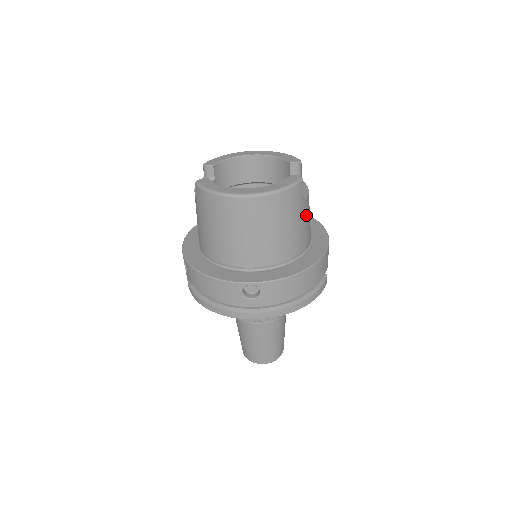
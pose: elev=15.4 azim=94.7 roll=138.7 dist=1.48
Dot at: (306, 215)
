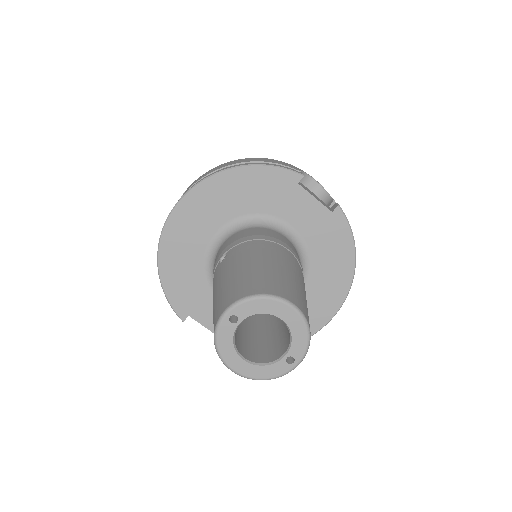
Dot at: occluded
